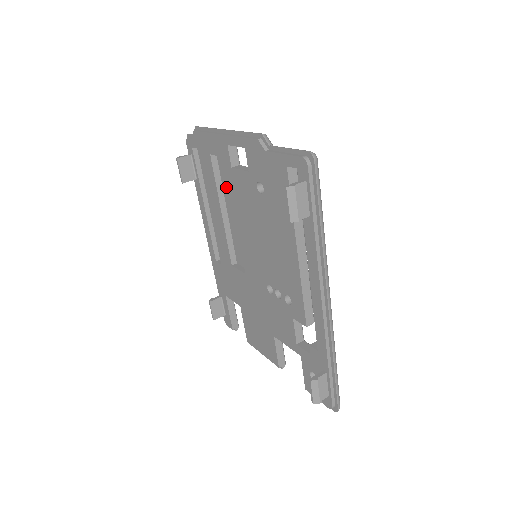
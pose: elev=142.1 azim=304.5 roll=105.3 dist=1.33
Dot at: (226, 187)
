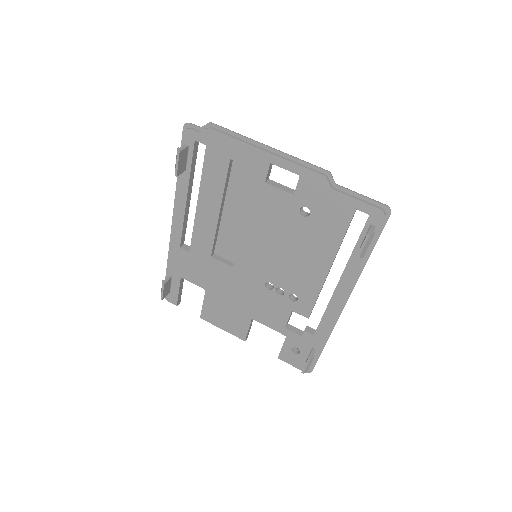
Dot at: (234, 190)
